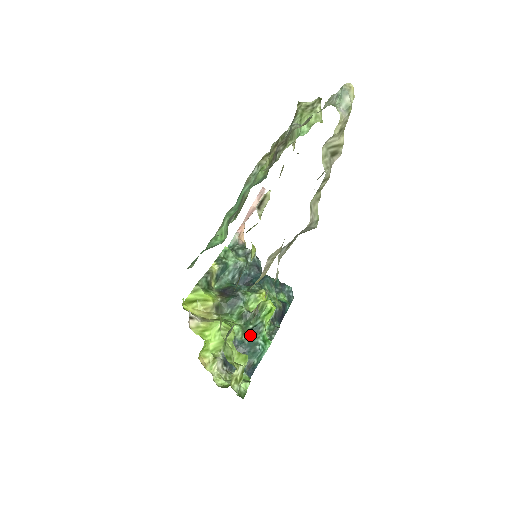
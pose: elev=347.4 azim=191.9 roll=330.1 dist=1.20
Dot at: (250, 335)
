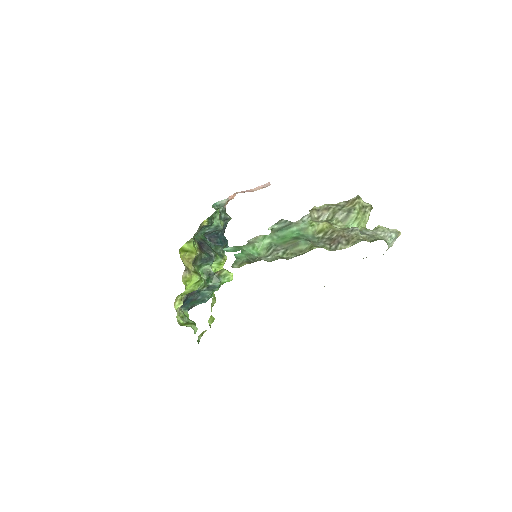
Dot at: (206, 289)
